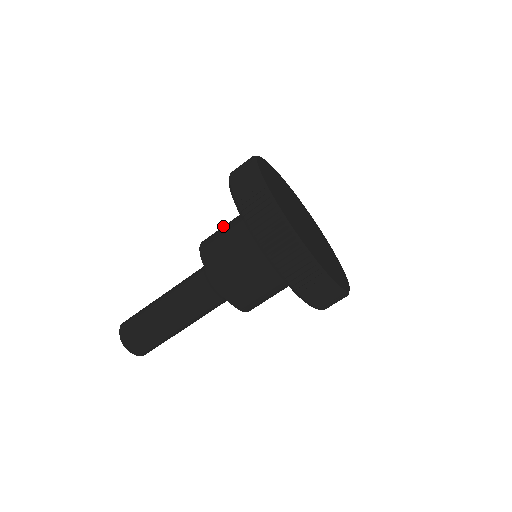
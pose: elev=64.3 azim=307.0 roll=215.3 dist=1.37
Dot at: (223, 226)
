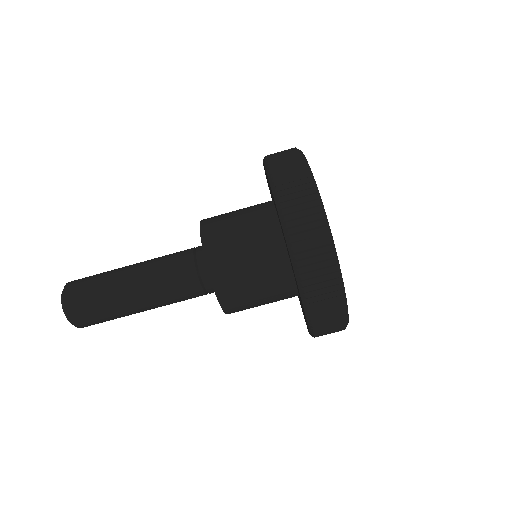
Dot at: (233, 211)
